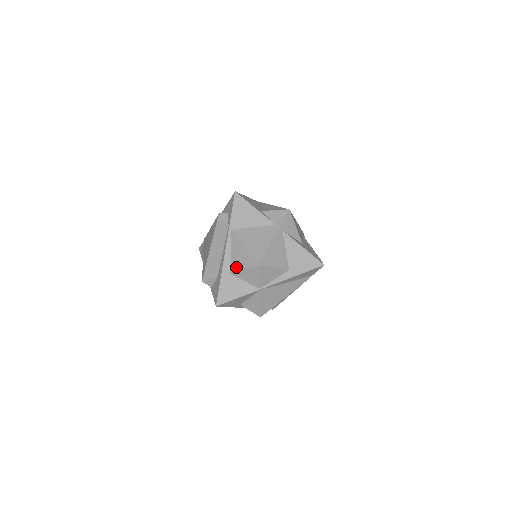
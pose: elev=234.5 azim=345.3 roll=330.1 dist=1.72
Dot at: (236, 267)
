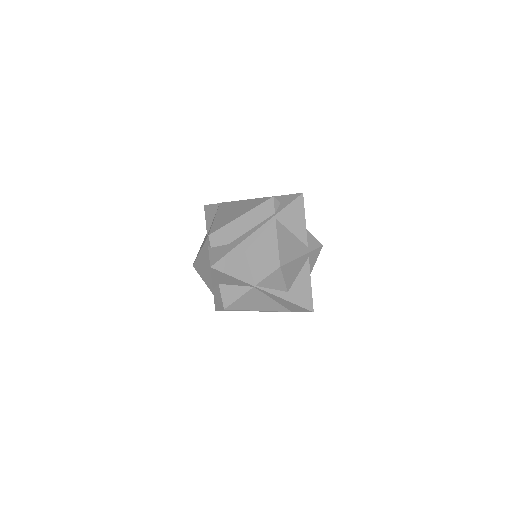
Dot at: (255, 251)
